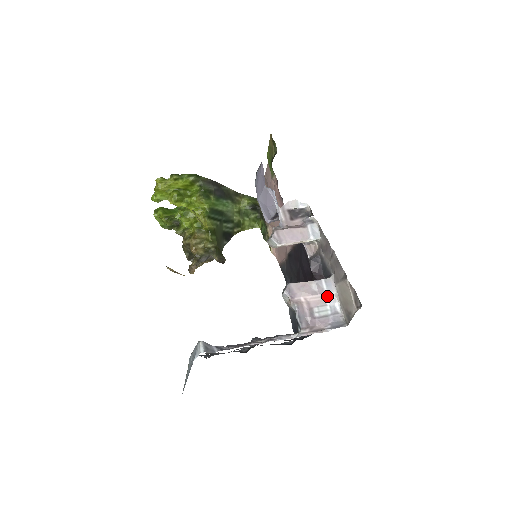
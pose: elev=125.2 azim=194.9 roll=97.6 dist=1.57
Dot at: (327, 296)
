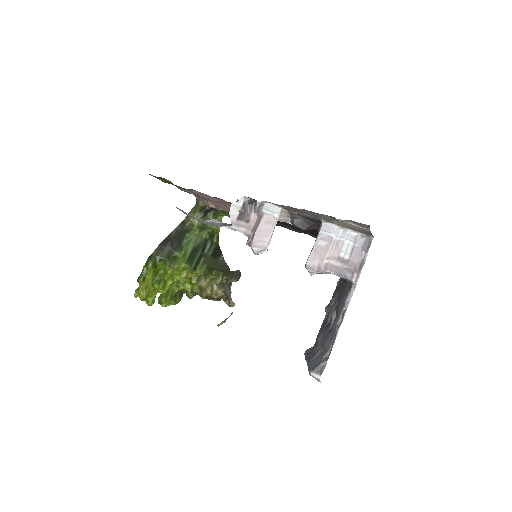
Dot at: (337, 237)
